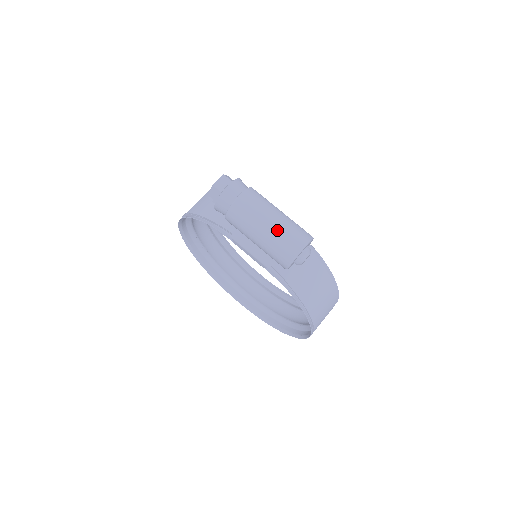
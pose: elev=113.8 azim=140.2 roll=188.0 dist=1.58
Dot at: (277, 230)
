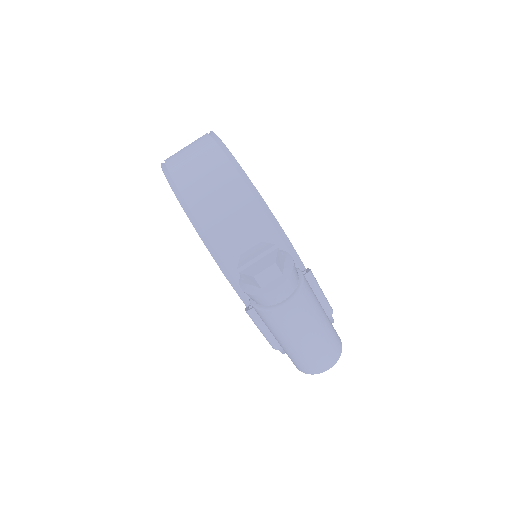
Dot at: (309, 350)
